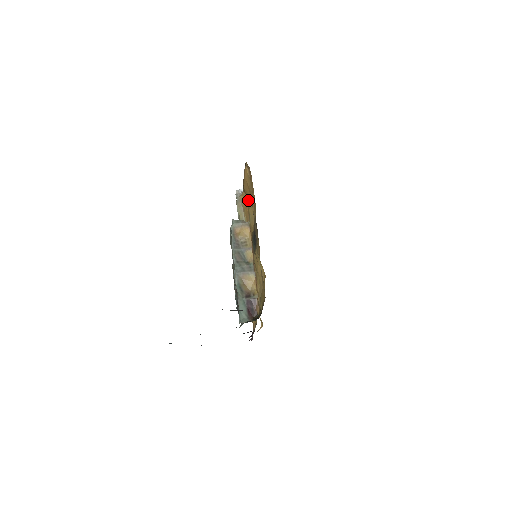
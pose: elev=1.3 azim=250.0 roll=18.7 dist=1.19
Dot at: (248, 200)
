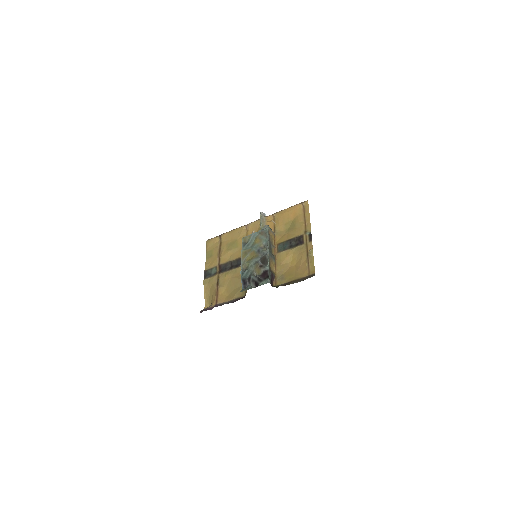
Dot at: (280, 221)
